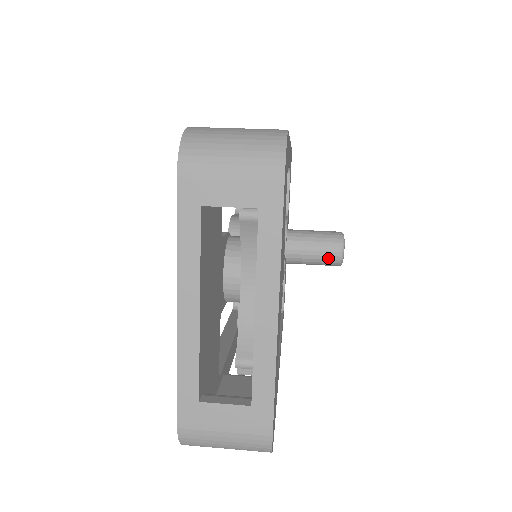
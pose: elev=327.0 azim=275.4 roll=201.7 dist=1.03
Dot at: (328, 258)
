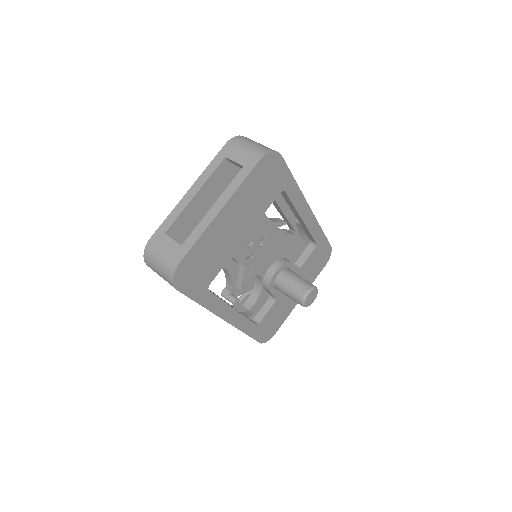
Dot at: (297, 293)
